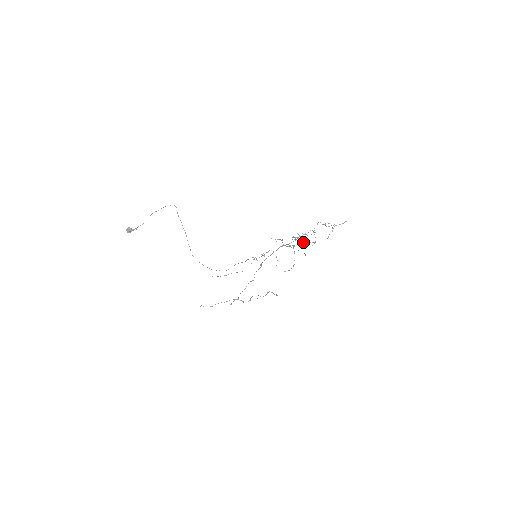
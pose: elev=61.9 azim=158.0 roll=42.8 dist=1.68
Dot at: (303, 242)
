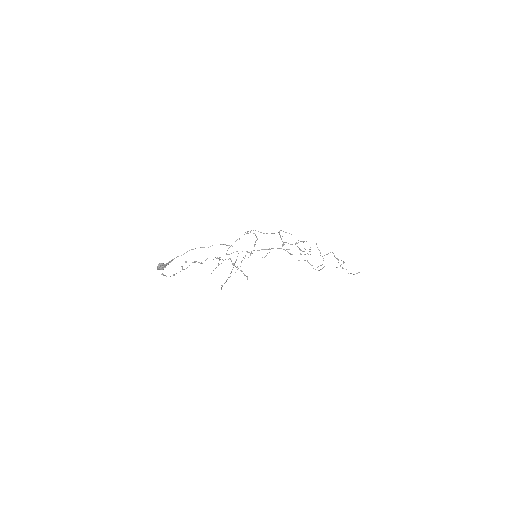
Dot at: (297, 243)
